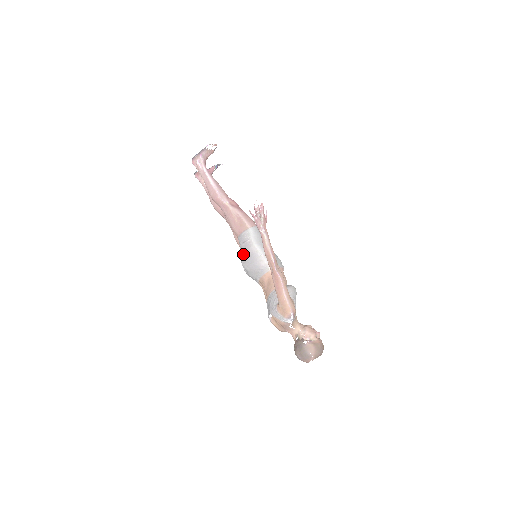
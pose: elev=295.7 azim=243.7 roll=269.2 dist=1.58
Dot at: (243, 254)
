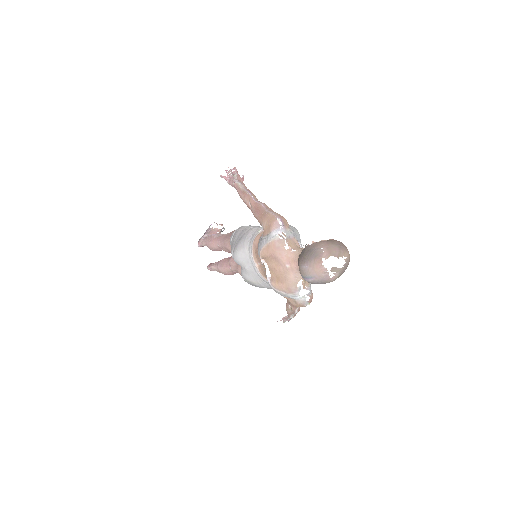
Dot at: (232, 245)
